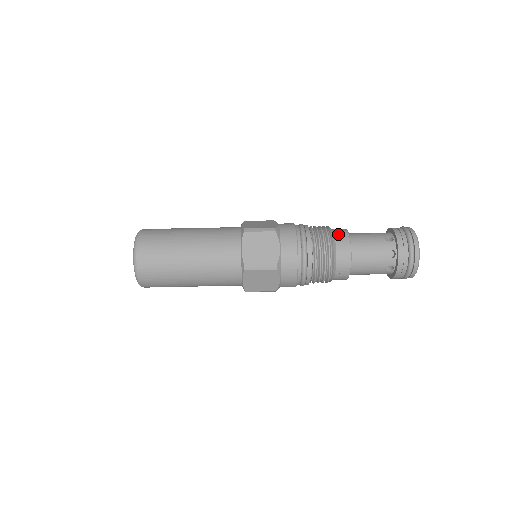
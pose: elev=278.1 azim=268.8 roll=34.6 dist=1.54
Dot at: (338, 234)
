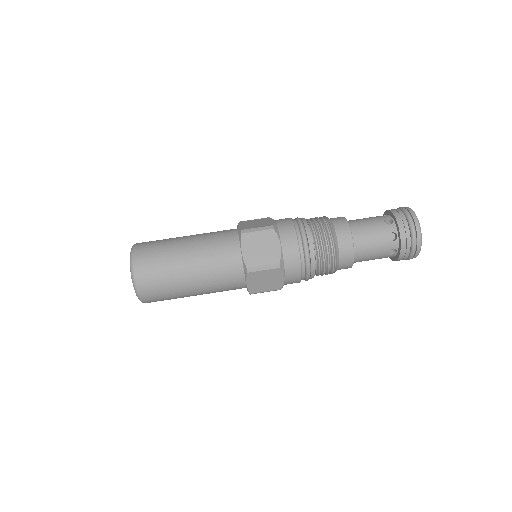
Dot at: (337, 223)
